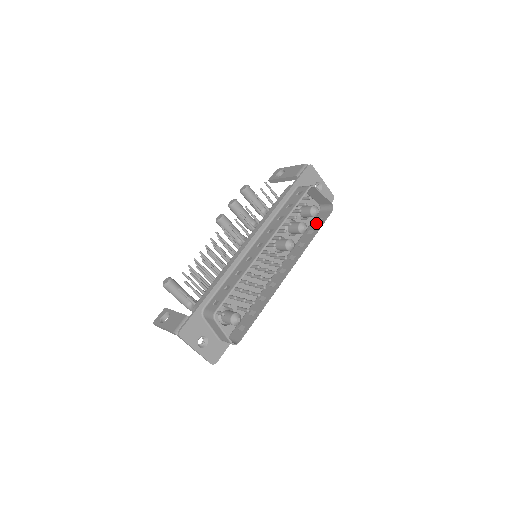
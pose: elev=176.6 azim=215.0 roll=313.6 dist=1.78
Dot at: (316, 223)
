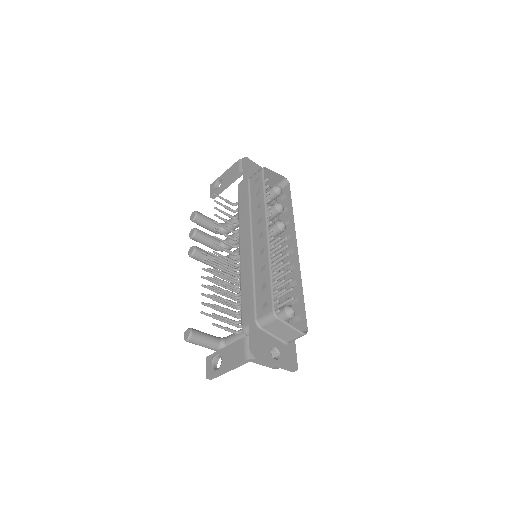
Dot at: (283, 201)
